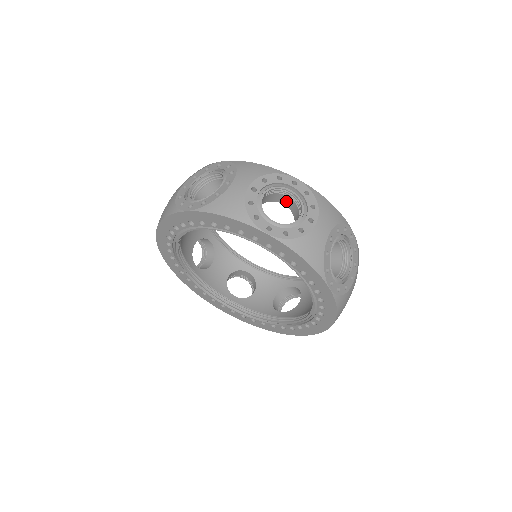
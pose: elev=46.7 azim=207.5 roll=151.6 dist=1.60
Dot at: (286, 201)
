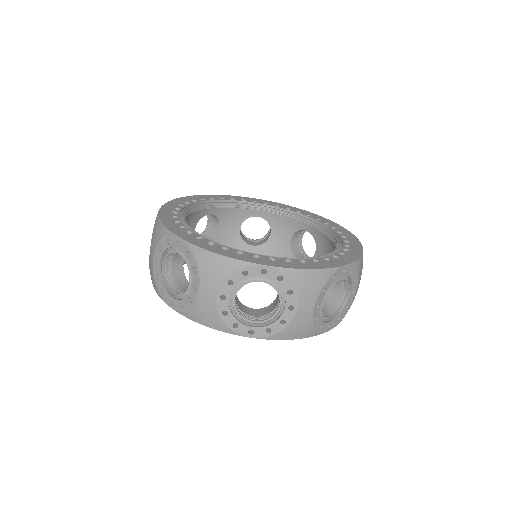
Dot at: occluded
